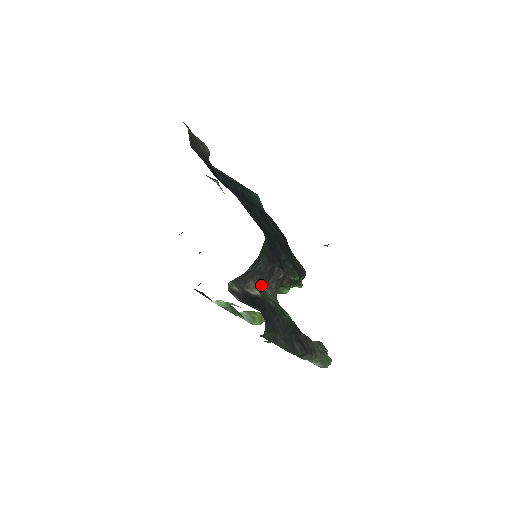
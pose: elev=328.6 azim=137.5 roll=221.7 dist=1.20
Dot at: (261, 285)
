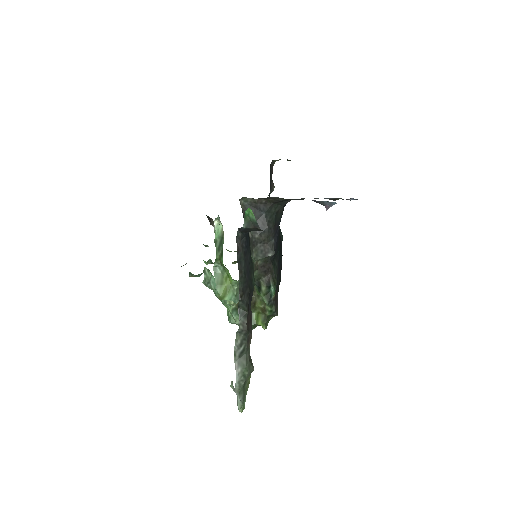
Dot at: (255, 237)
